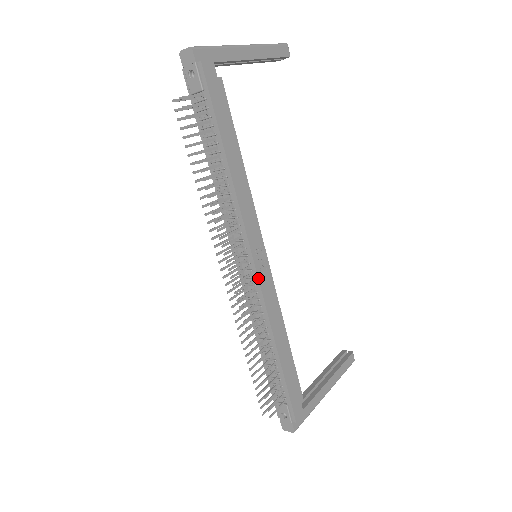
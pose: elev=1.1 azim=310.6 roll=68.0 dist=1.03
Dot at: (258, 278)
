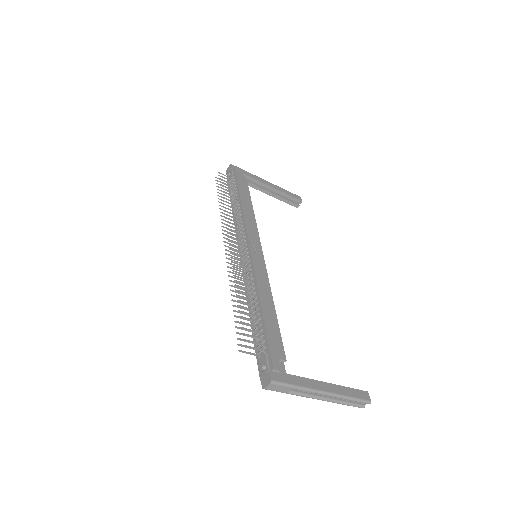
Dot at: (251, 255)
